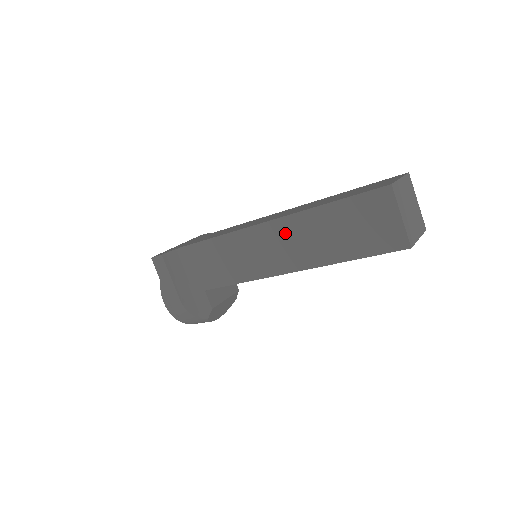
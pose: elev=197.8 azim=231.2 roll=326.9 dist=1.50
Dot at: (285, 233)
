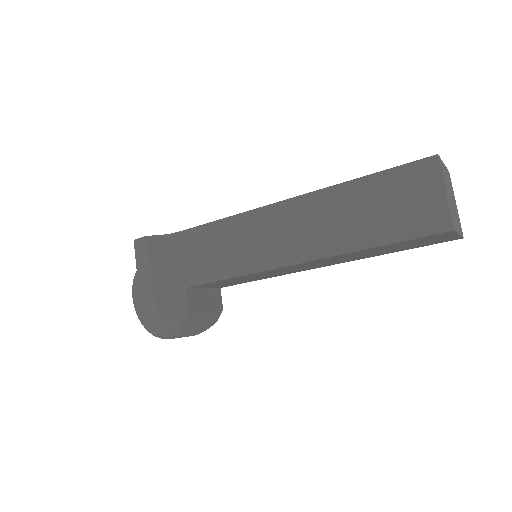
Dot at: (300, 214)
